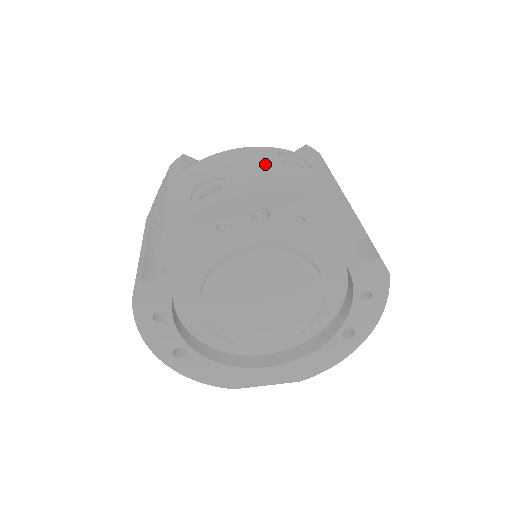
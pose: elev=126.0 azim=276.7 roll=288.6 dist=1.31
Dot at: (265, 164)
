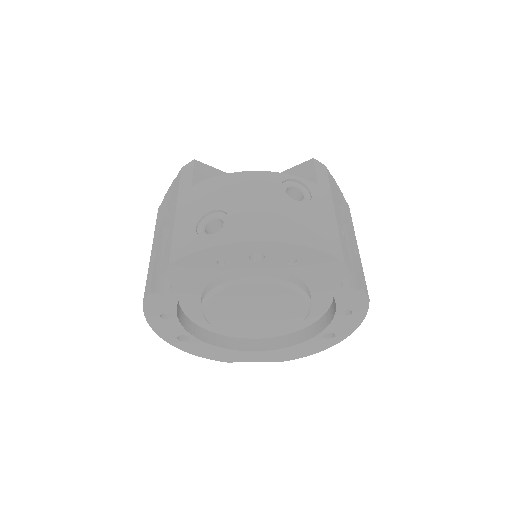
Dot at: (267, 200)
